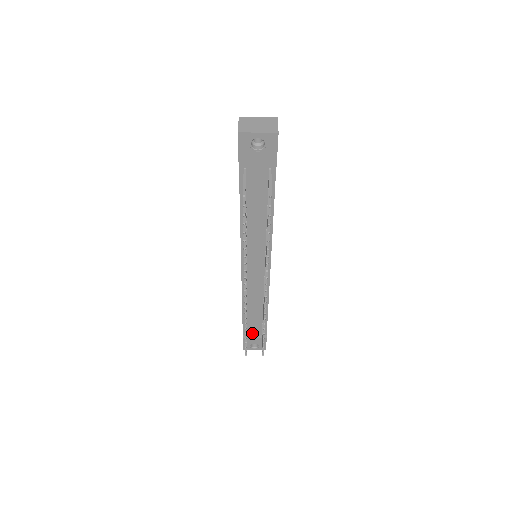
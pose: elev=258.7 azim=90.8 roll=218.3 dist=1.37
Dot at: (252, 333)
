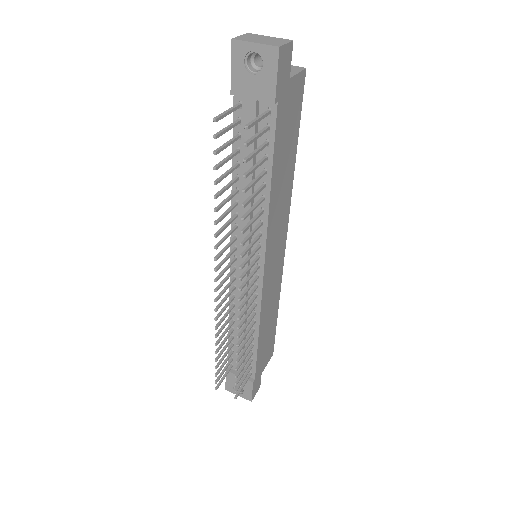
Dot at: occluded
